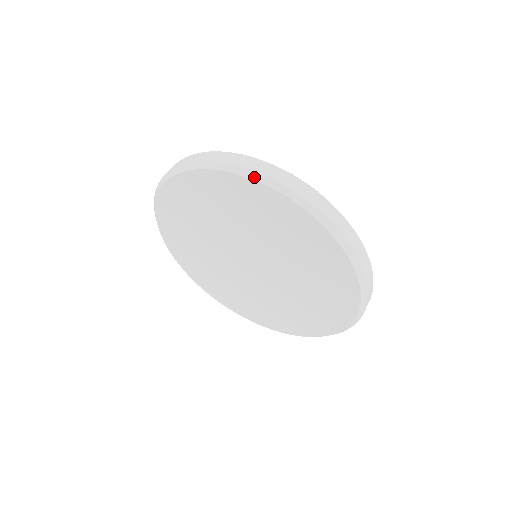
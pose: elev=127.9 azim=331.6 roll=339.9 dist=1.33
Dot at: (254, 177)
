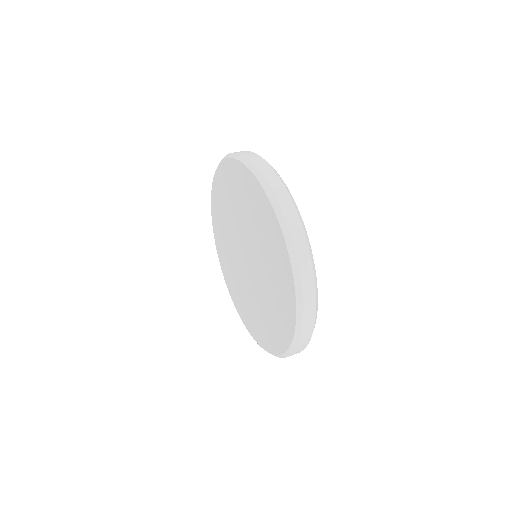
Dot at: (269, 195)
